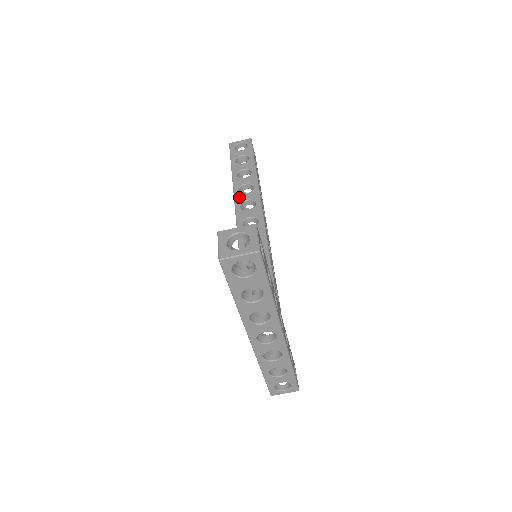
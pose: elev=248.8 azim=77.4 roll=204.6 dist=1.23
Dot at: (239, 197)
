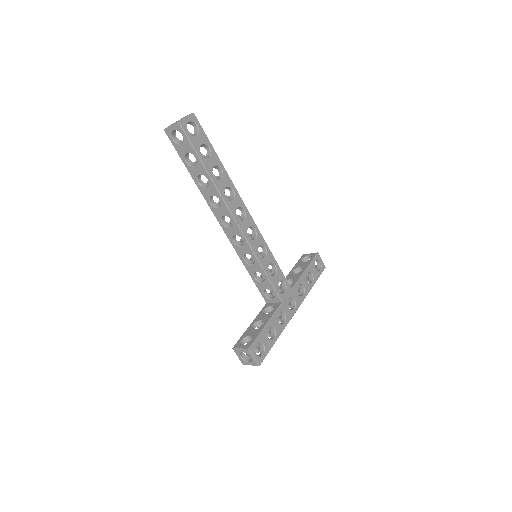
Dot at: (215, 212)
